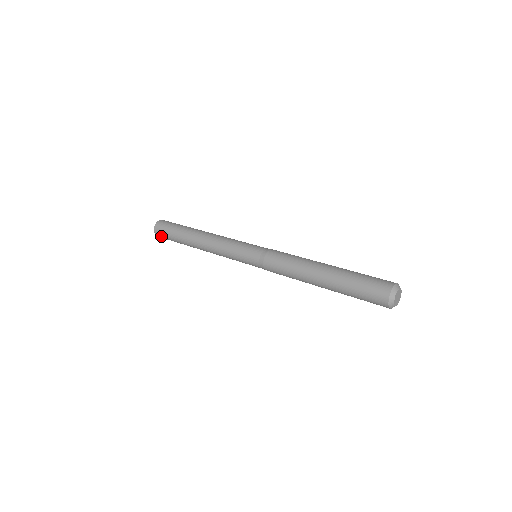
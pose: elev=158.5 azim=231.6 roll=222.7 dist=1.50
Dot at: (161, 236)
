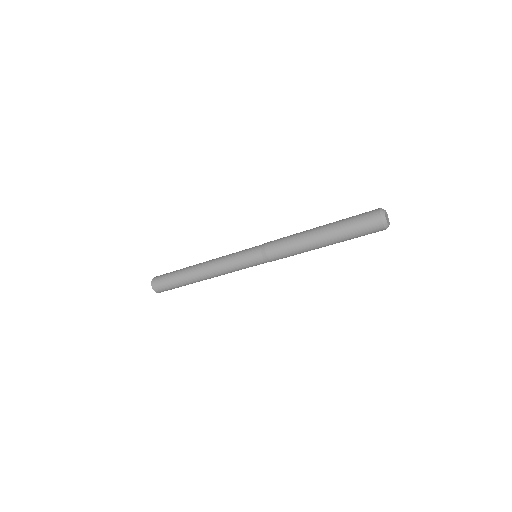
Dot at: (158, 278)
